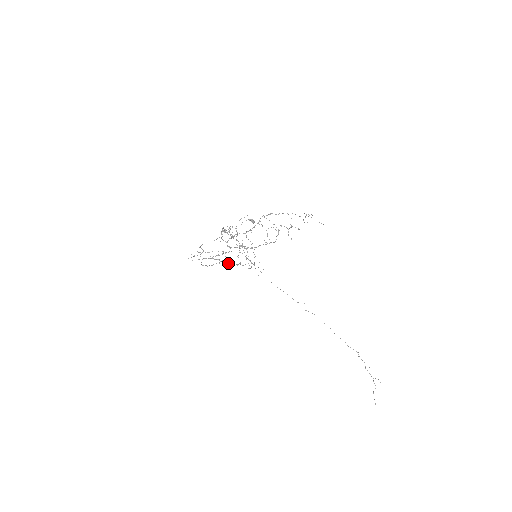
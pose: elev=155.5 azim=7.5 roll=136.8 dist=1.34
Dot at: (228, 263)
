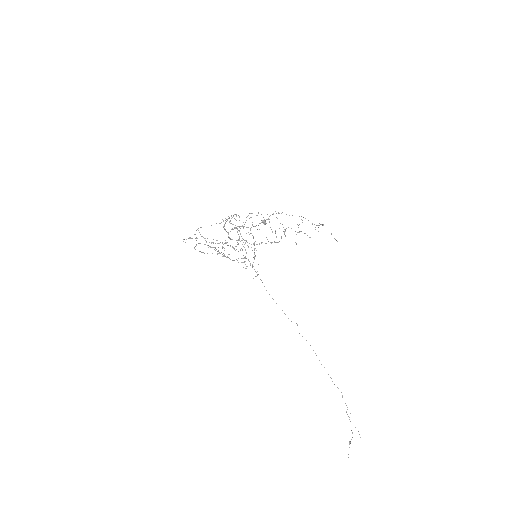
Dot at: (224, 255)
